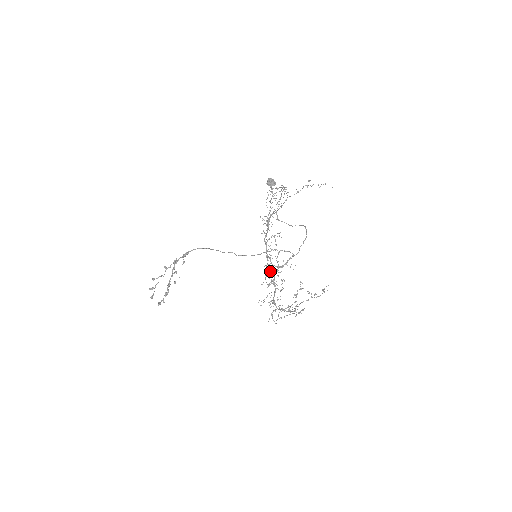
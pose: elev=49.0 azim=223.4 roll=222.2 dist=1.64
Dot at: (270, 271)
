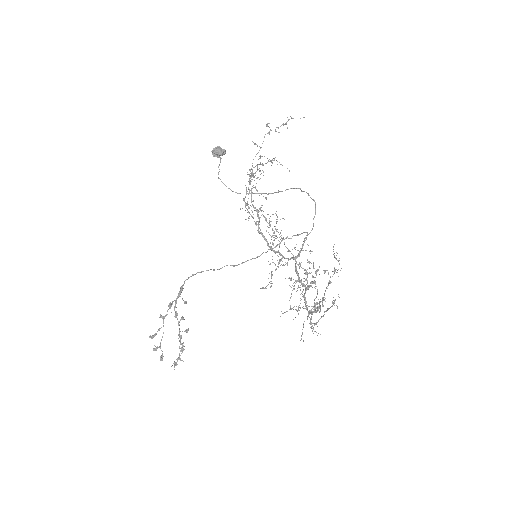
Dot at: occluded
